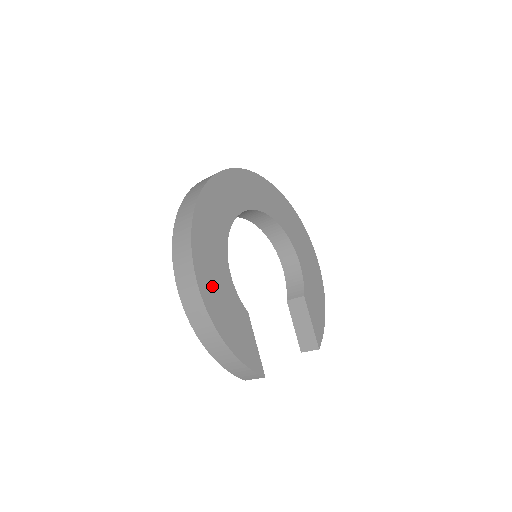
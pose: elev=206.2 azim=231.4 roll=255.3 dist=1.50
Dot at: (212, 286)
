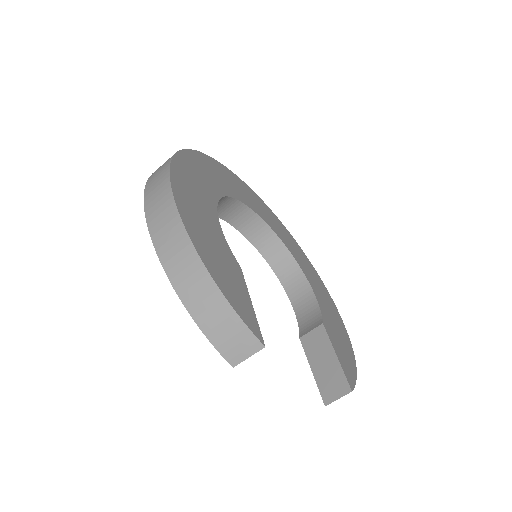
Dot at: (192, 208)
